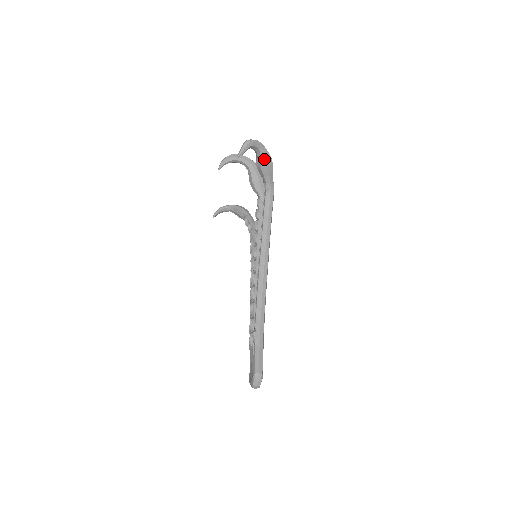
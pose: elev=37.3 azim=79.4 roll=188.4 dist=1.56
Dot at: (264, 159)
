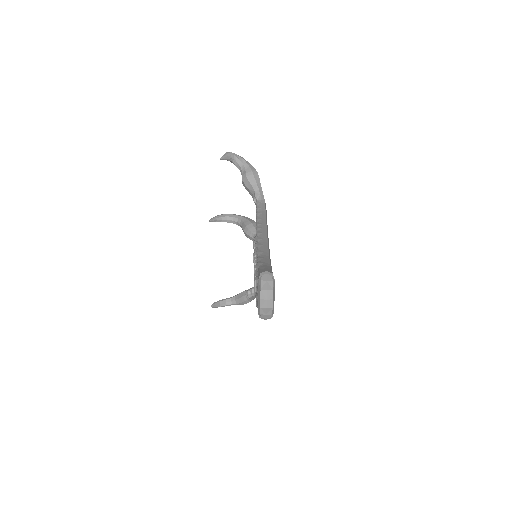
Dot at: (248, 169)
